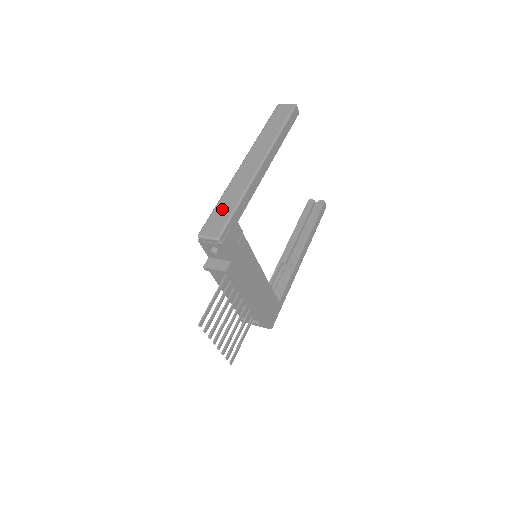
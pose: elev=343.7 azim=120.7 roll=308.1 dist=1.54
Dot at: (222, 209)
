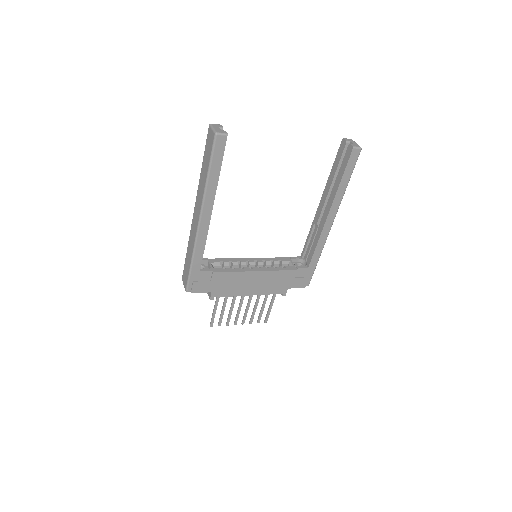
Dot at: (187, 262)
